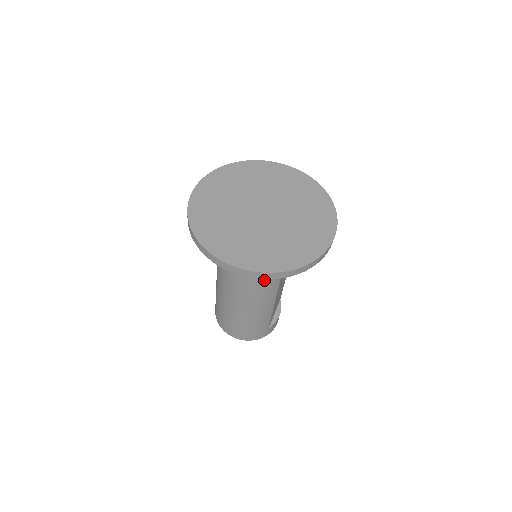
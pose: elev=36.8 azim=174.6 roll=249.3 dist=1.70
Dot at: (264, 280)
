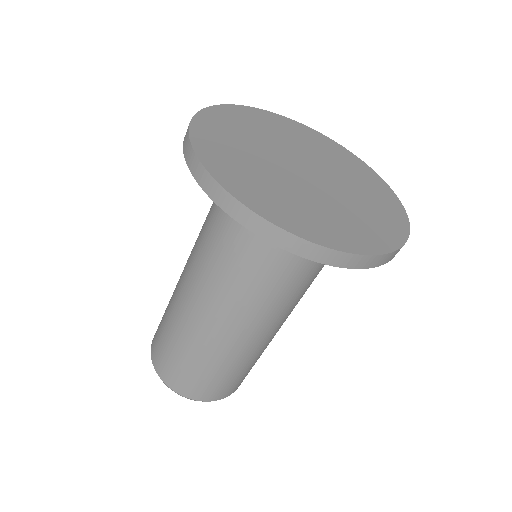
Dot at: (309, 282)
